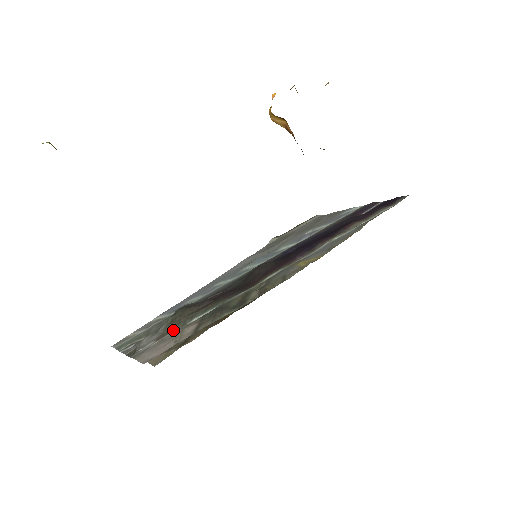
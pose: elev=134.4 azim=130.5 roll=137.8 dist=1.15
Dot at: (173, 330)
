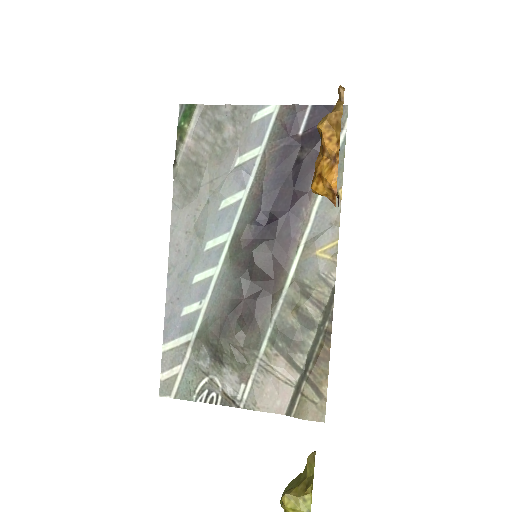
Dot at: (251, 367)
